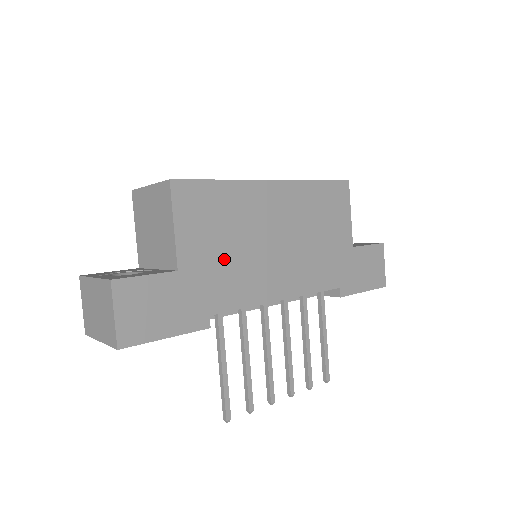
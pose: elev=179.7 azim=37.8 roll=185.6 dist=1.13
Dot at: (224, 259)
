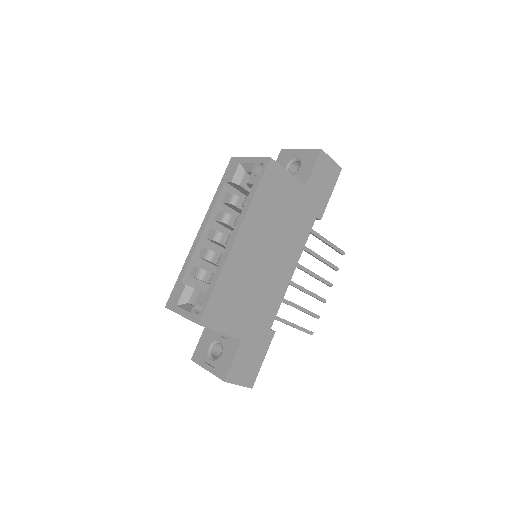
Dot at: (253, 305)
